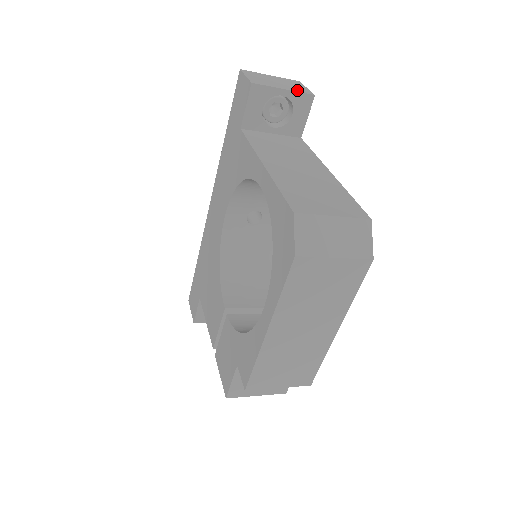
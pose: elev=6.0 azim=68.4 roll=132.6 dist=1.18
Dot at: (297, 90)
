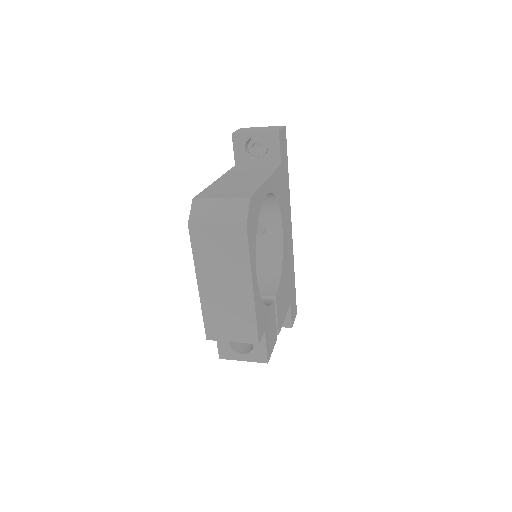
Dot at: (267, 131)
